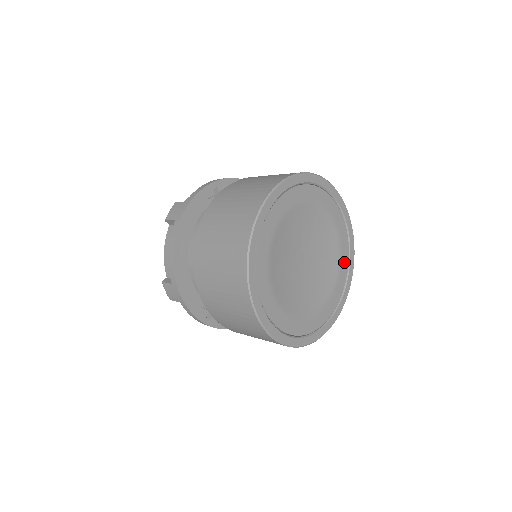
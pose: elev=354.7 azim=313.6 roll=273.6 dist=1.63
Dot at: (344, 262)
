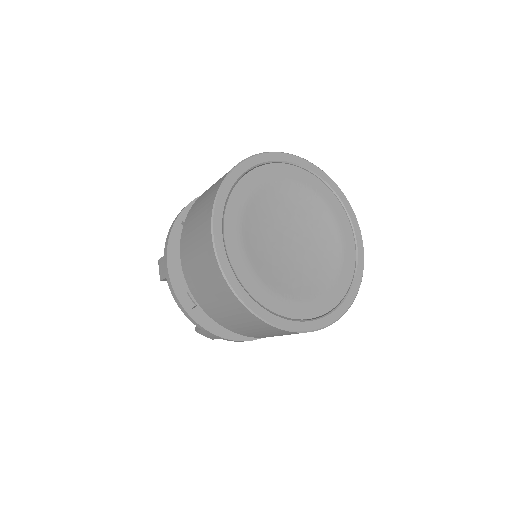
Dot at: (347, 272)
